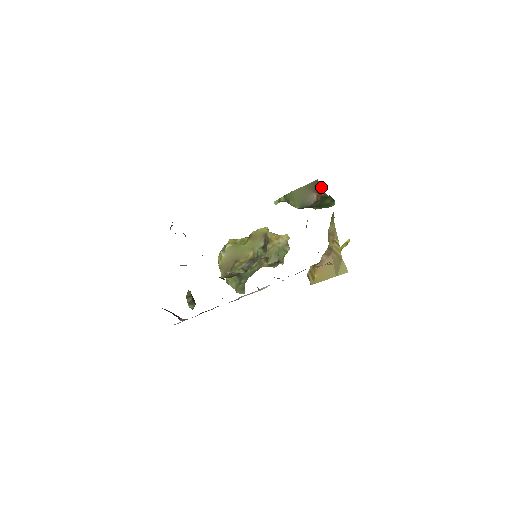
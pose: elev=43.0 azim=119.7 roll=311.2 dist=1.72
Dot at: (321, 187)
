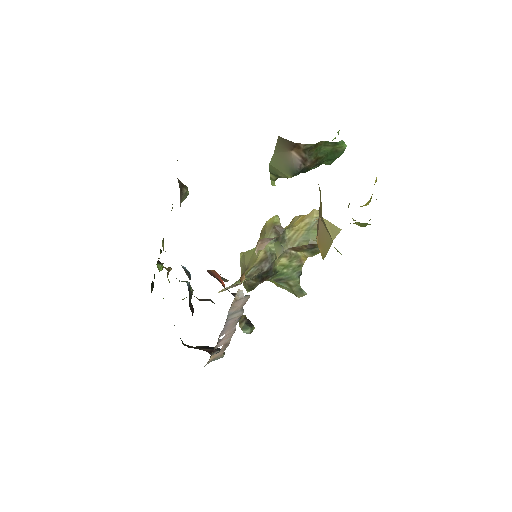
Dot at: (290, 141)
